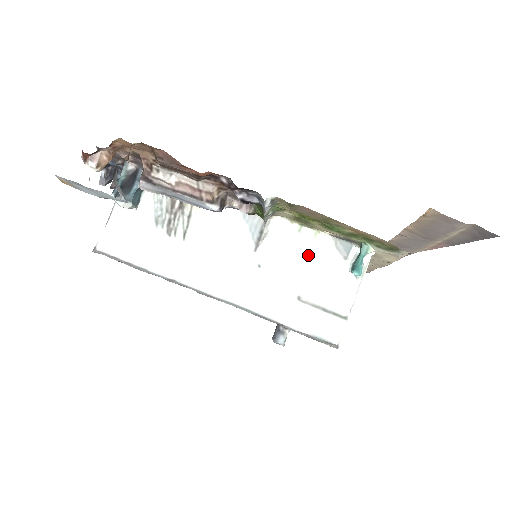
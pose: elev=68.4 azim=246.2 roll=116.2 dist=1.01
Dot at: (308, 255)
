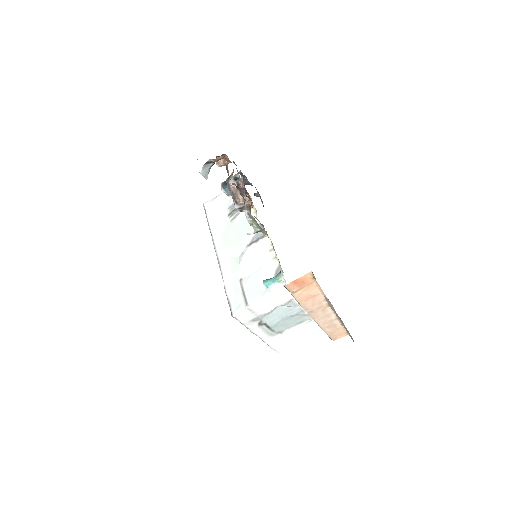
Dot at: (262, 264)
